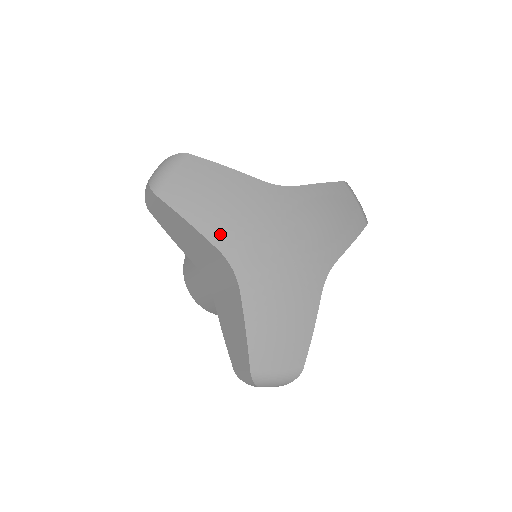
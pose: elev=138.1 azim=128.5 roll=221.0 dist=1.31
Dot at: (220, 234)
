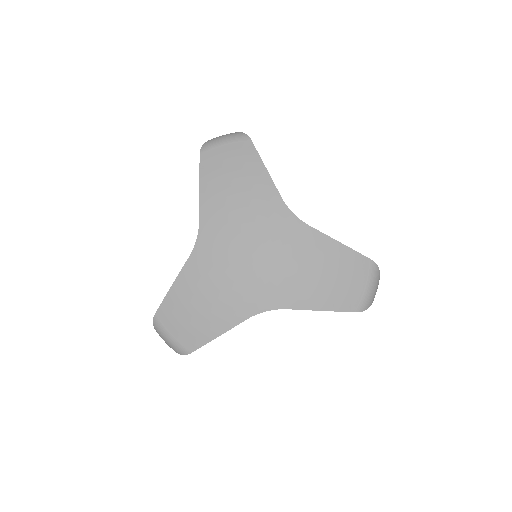
Dot at: (211, 209)
